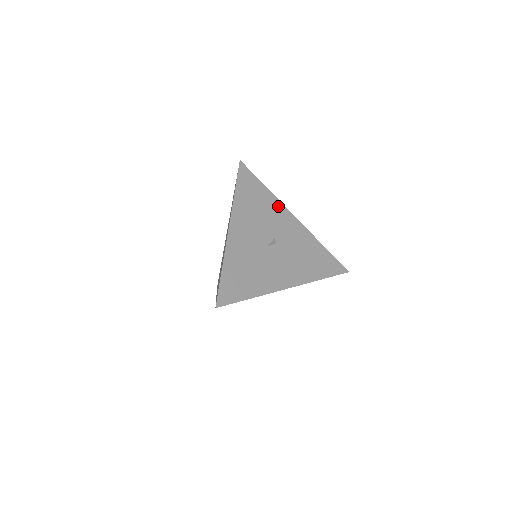
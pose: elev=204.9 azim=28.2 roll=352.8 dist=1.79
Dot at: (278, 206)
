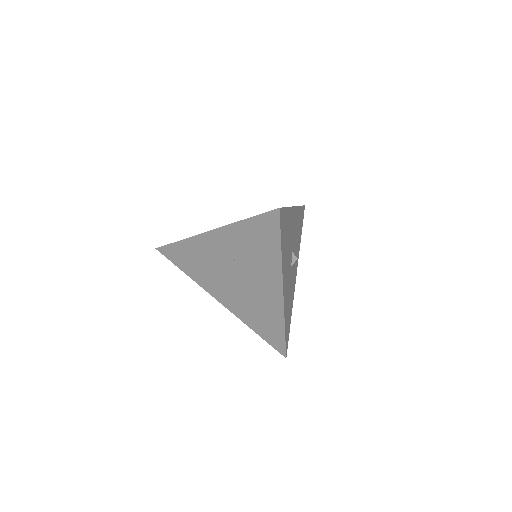
Dot at: (291, 215)
